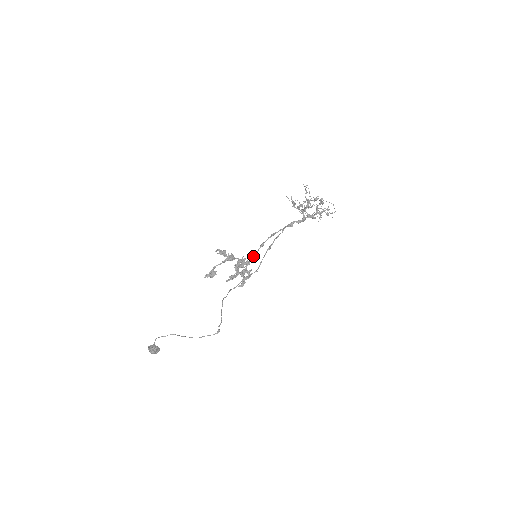
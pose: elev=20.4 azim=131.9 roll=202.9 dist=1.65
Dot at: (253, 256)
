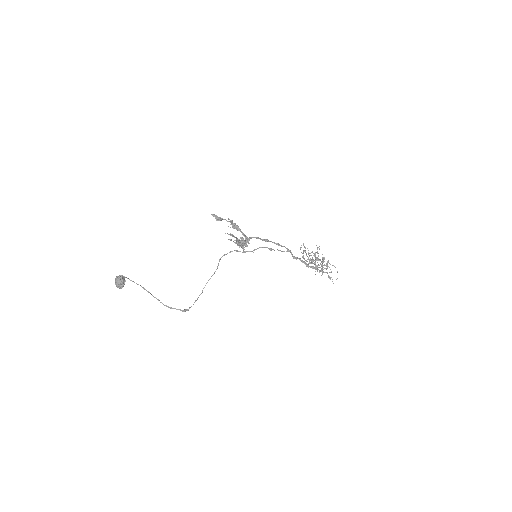
Dot at: (256, 237)
